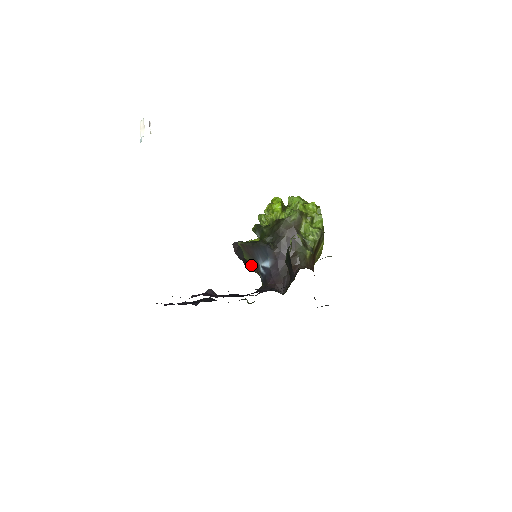
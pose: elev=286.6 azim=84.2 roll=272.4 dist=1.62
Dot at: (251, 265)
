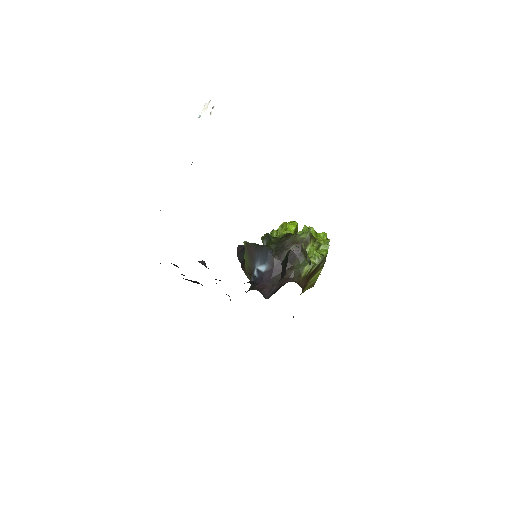
Dot at: (247, 267)
